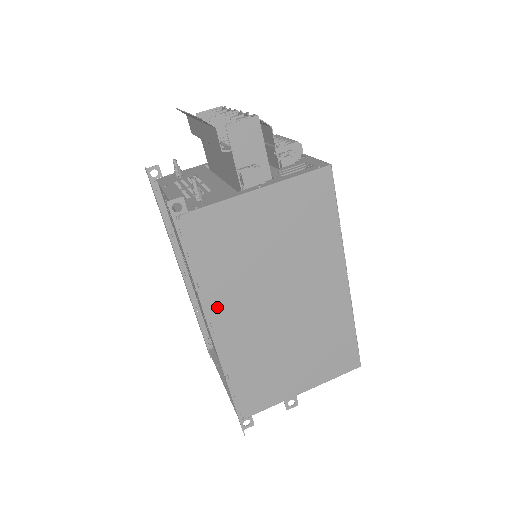
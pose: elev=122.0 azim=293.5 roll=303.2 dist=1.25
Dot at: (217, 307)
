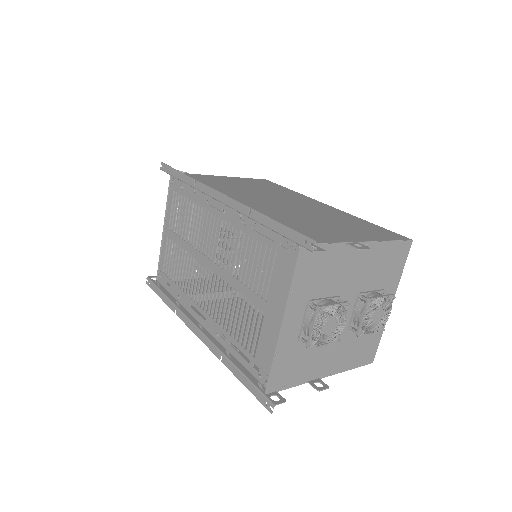
Dot at: occluded
